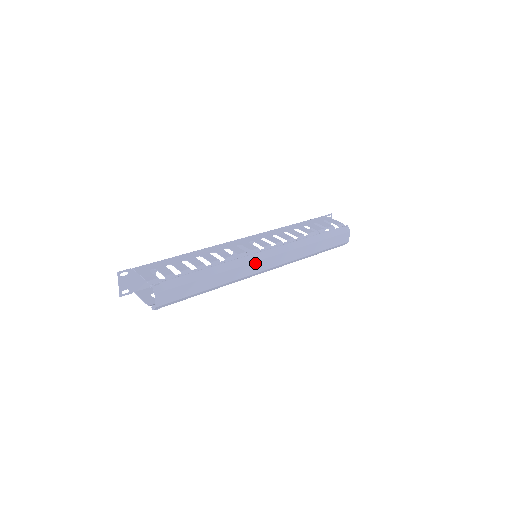
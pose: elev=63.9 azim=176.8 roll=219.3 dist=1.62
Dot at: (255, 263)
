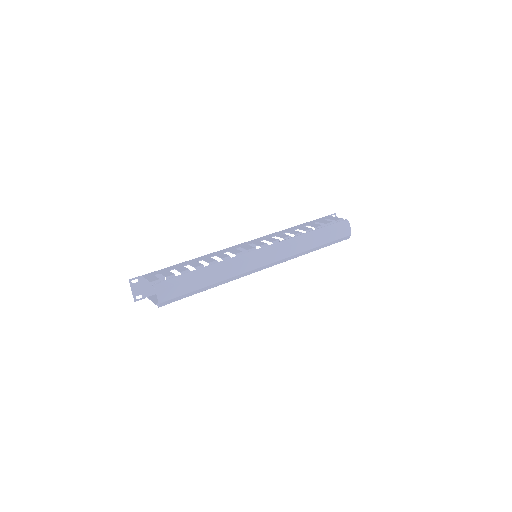
Dot at: (251, 260)
